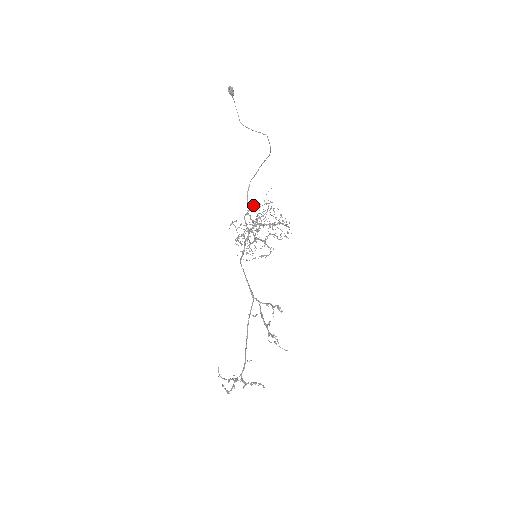
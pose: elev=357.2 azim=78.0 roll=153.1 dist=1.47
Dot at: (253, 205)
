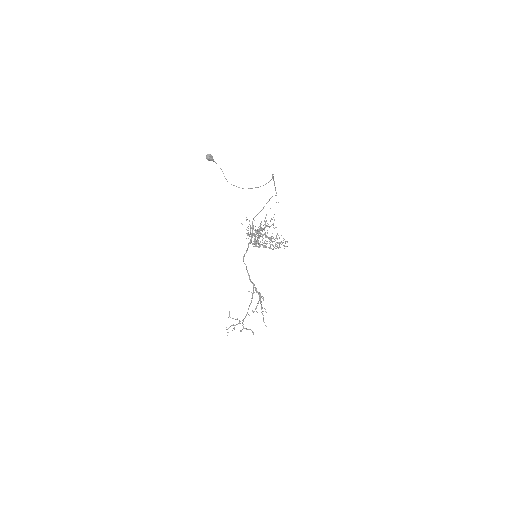
Dot at: occluded
